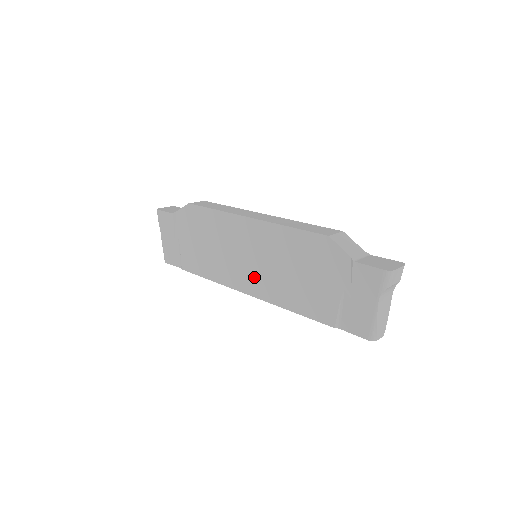
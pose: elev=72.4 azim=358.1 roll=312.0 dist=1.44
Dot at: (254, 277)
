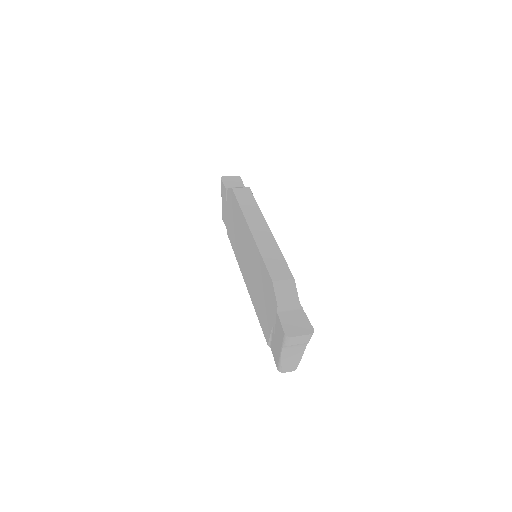
Dot at: (247, 273)
